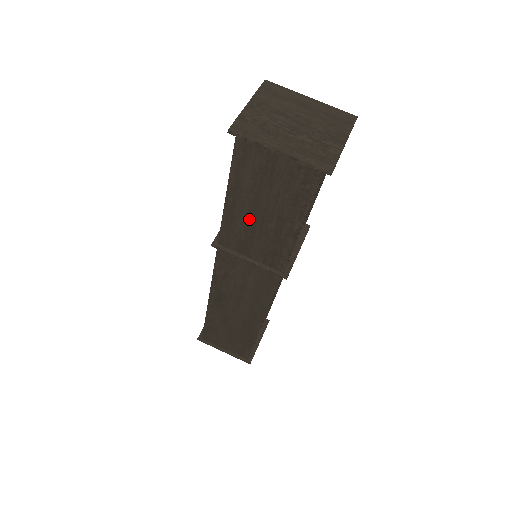
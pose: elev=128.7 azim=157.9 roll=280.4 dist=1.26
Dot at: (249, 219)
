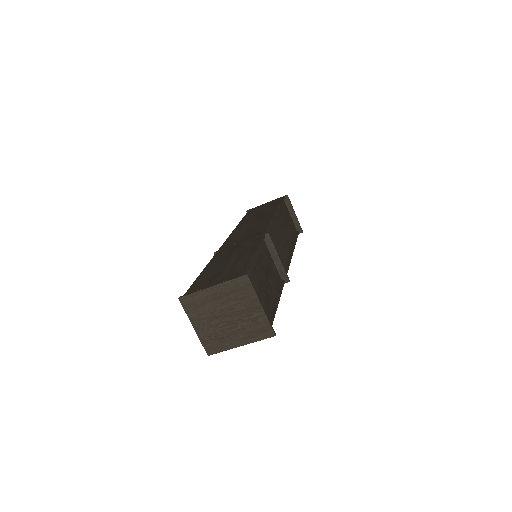
Dot at: occluded
